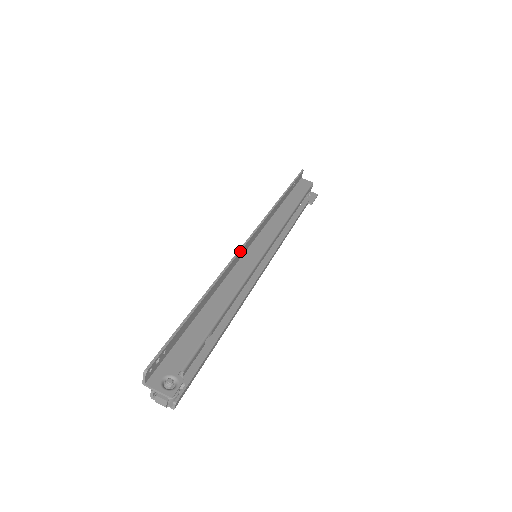
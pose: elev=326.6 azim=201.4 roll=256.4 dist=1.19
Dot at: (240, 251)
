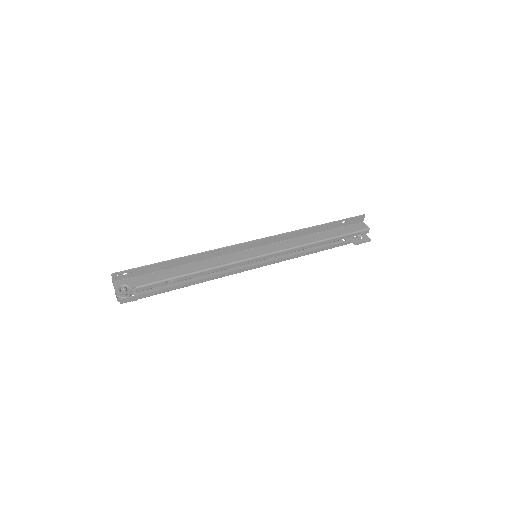
Dot at: (237, 245)
